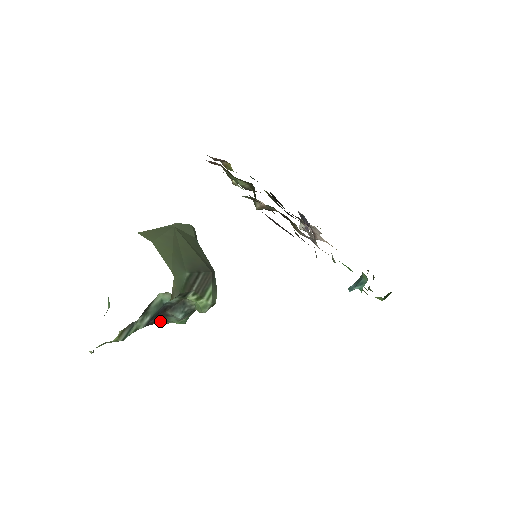
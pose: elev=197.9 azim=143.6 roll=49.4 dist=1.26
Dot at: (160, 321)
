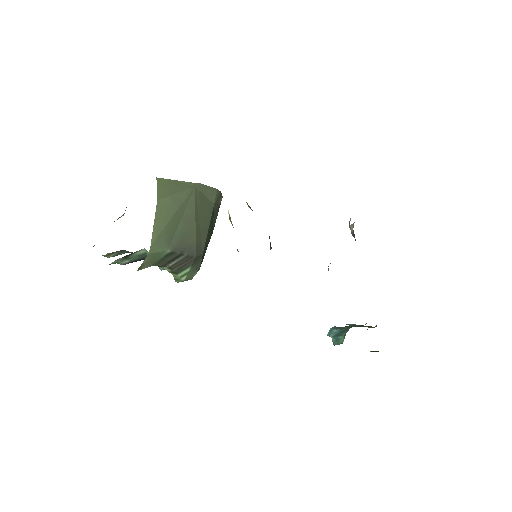
Dot at: occluded
